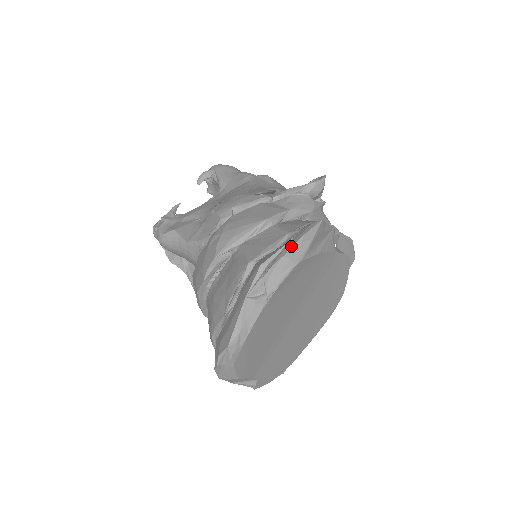
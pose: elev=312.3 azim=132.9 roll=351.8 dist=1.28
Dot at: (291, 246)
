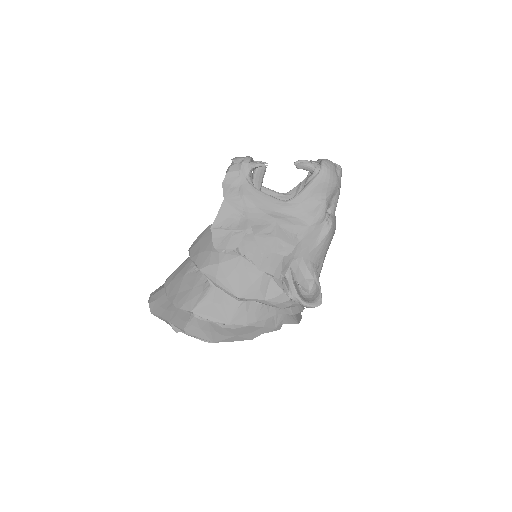
Dot at: (213, 336)
